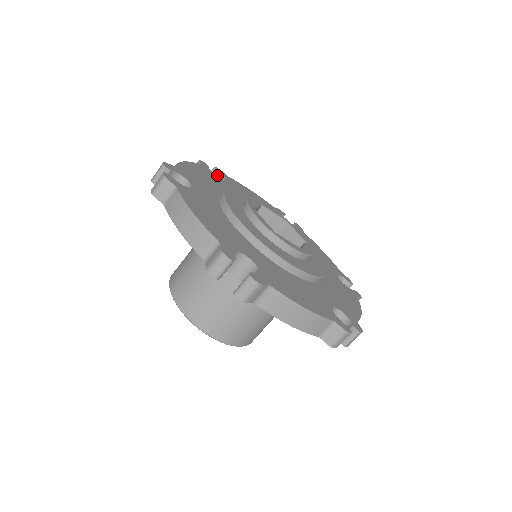
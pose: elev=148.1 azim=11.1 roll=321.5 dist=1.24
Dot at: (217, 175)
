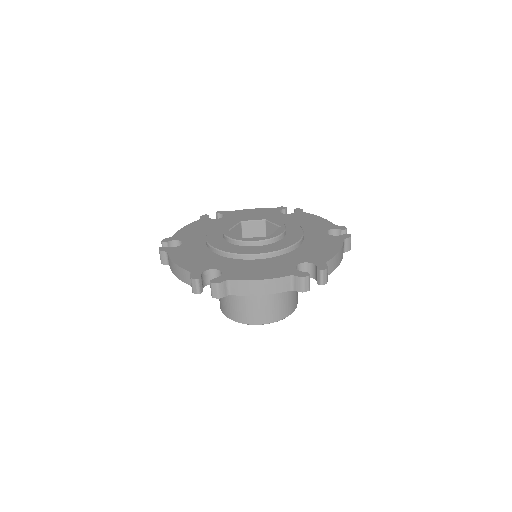
Dot at: (220, 216)
